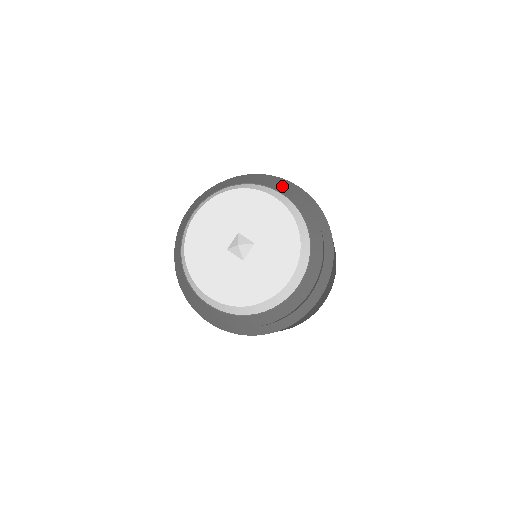
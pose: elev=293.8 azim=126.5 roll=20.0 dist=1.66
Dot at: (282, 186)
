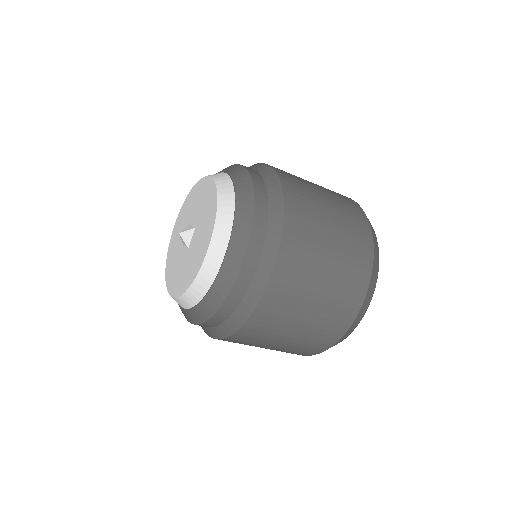
Dot at: (232, 166)
